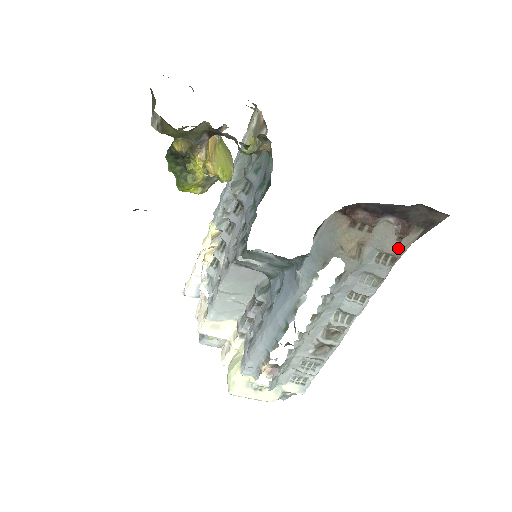
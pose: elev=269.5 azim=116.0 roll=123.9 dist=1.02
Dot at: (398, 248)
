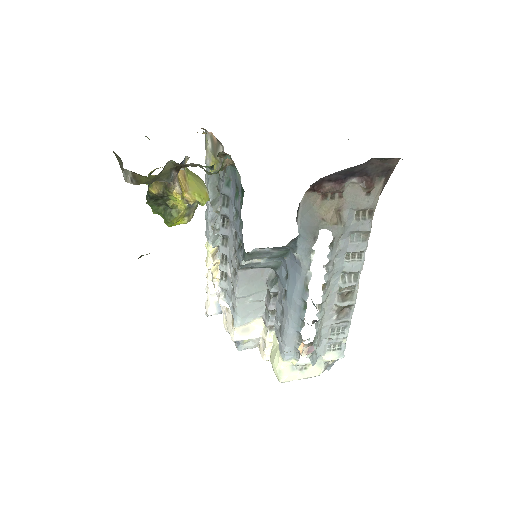
Dot at: (370, 201)
